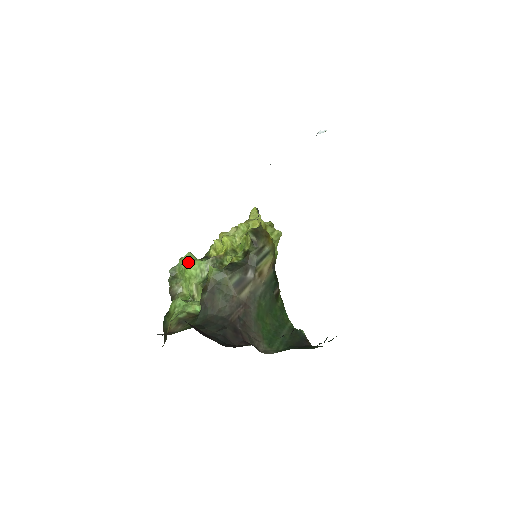
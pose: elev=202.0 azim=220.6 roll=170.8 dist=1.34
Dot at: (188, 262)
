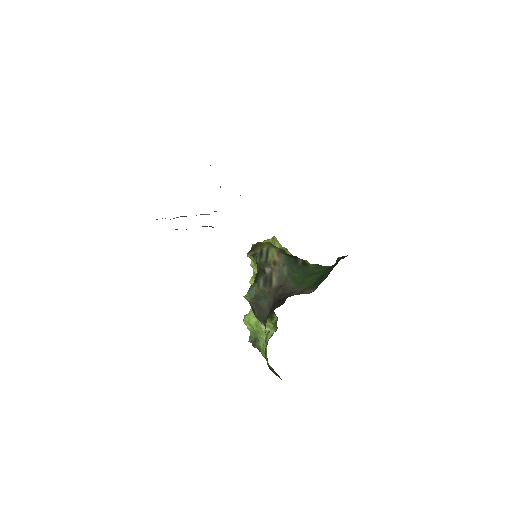
Dot at: (247, 319)
